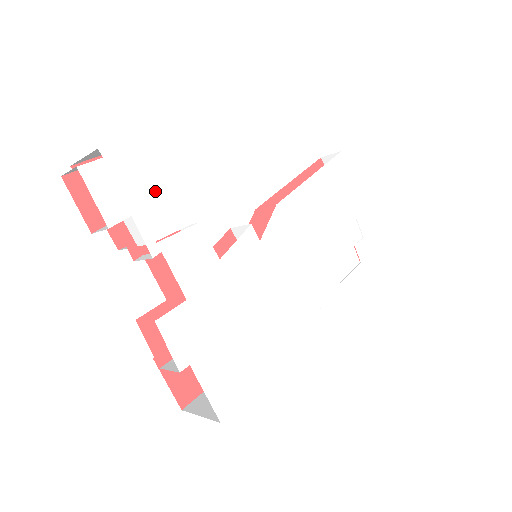
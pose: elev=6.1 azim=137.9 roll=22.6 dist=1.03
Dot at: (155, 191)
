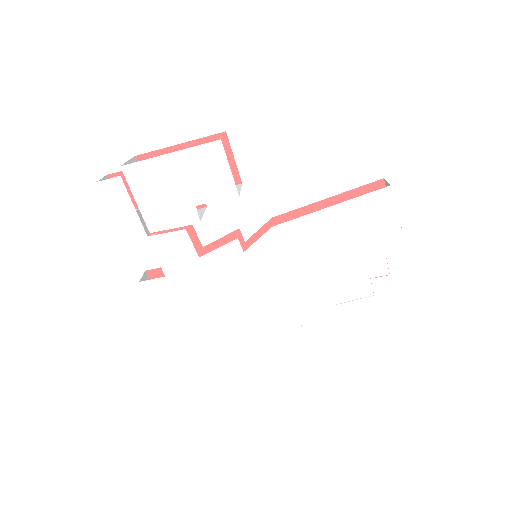
Dot at: (160, 199)
